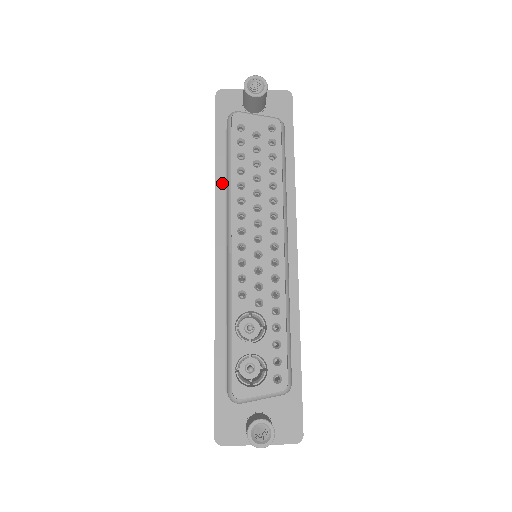
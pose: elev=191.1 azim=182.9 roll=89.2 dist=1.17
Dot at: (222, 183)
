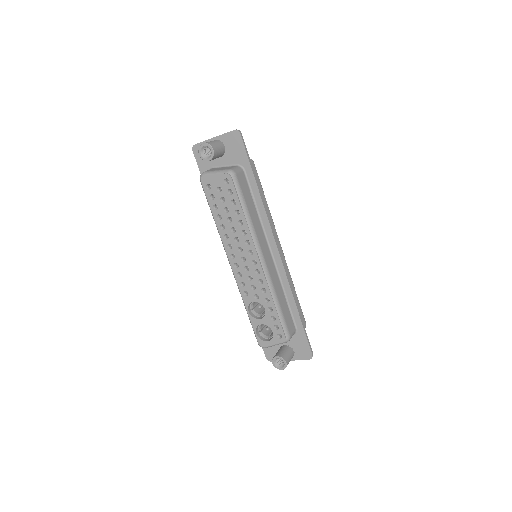
Dot at: occluded
